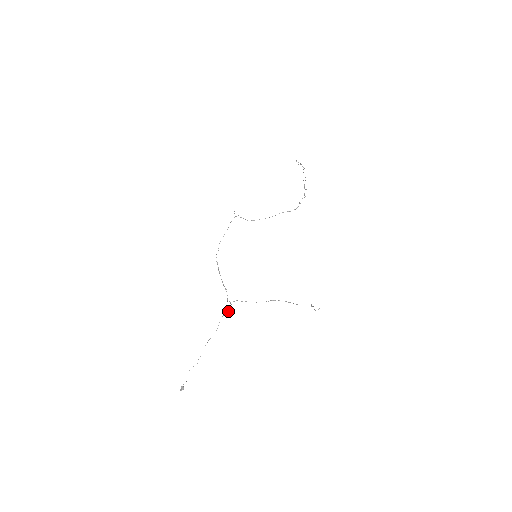
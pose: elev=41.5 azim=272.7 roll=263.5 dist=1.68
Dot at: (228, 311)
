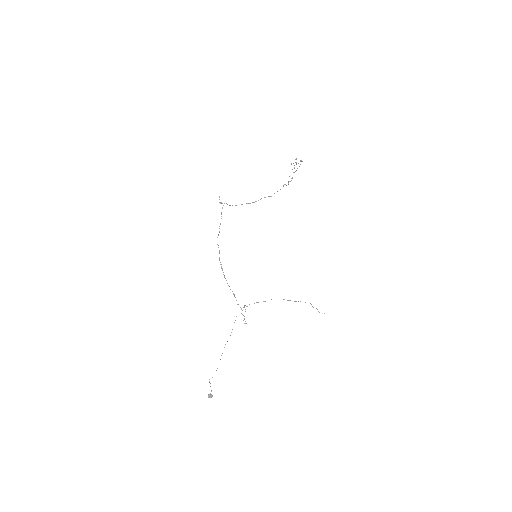
Dot at: occluded
